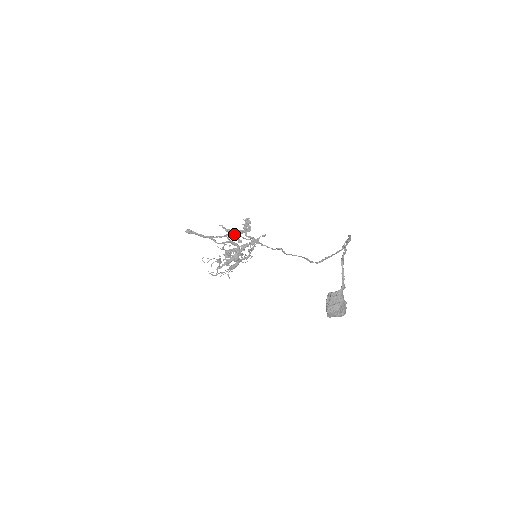
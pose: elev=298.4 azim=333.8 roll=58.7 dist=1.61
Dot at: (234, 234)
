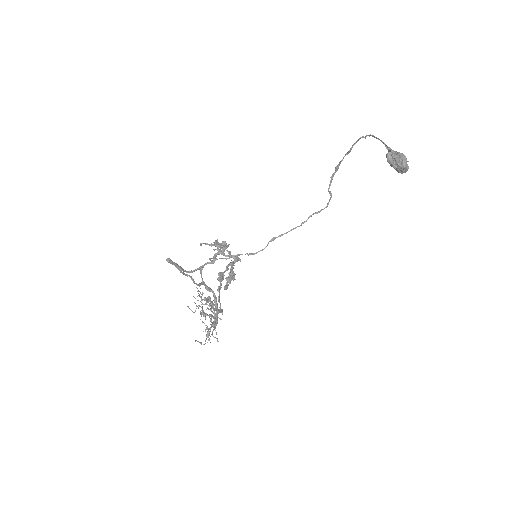
Dot at: (220, 246)
